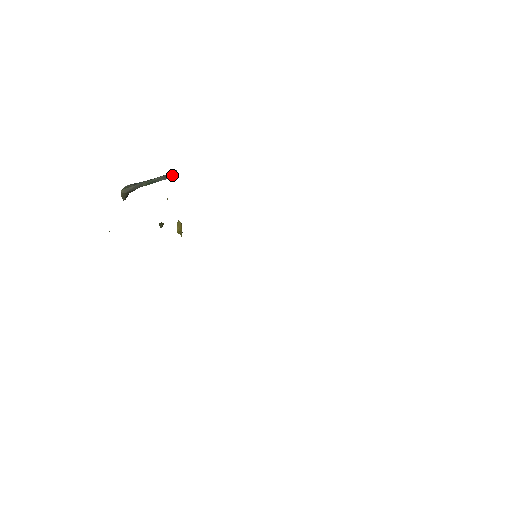
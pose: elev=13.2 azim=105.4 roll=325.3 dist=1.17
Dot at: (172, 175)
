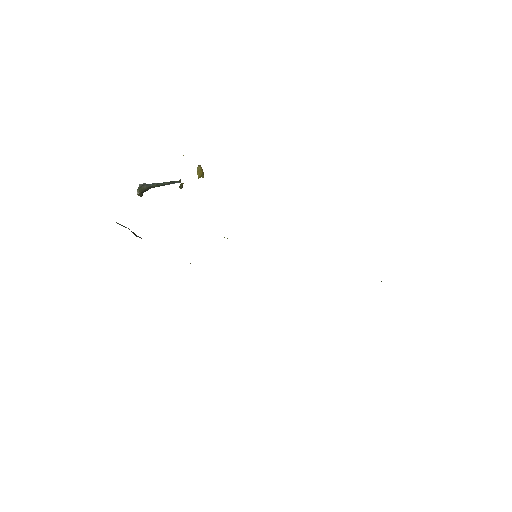
Dot at: (177, 182)
